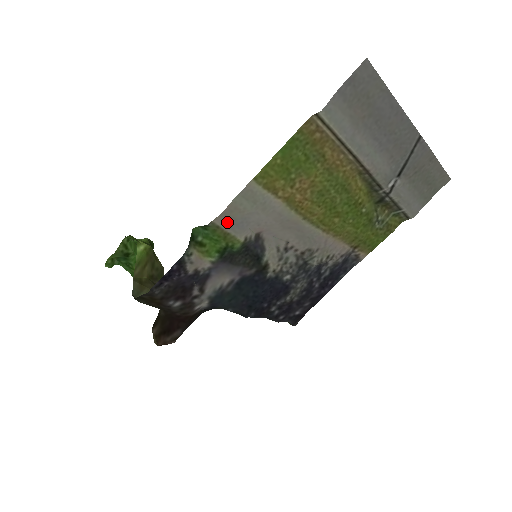
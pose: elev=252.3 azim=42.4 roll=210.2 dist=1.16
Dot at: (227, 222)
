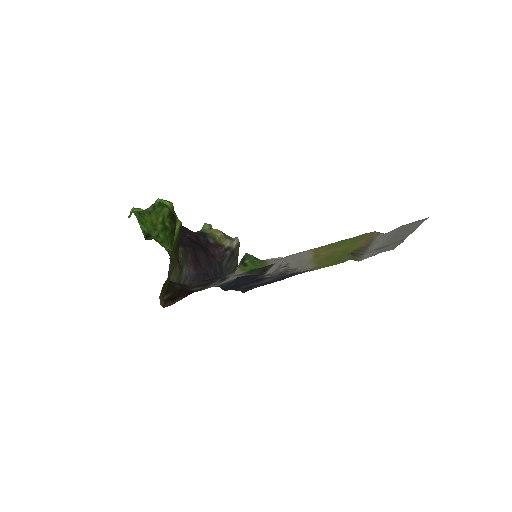
Dot at: occluded
